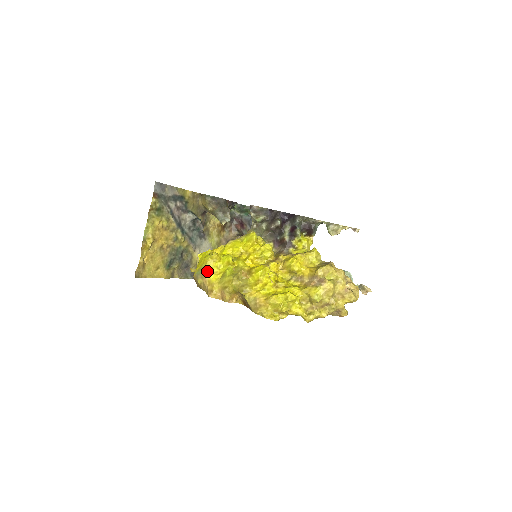
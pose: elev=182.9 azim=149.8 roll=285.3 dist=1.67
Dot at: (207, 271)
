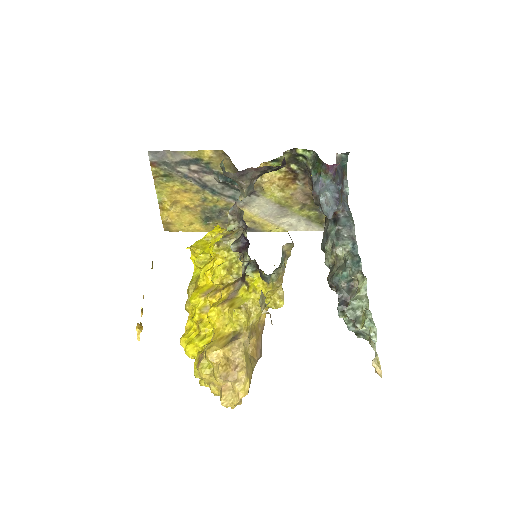
Dot at: occluded
